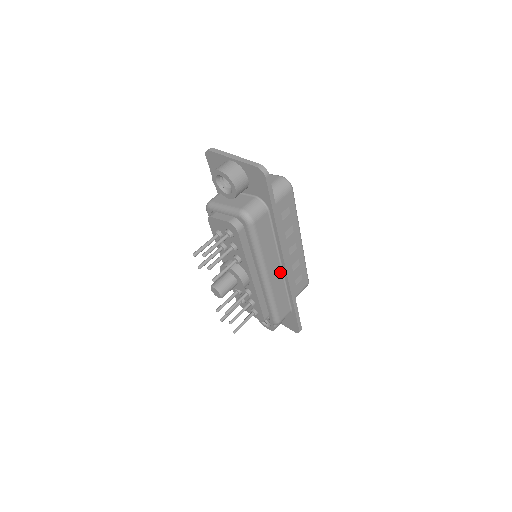
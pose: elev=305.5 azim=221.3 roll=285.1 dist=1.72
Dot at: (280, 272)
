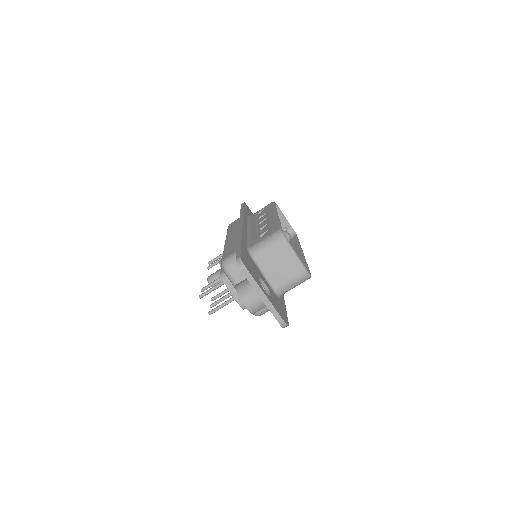
Dot at: occluded
